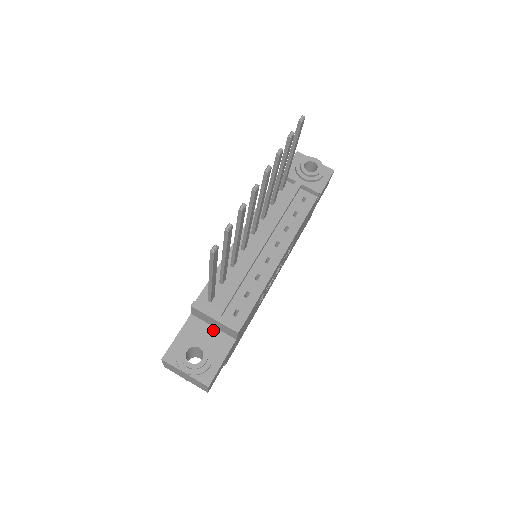
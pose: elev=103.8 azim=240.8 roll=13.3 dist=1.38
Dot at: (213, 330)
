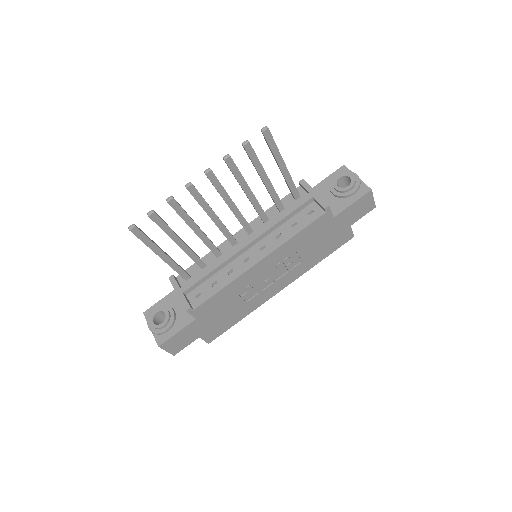
Dot at: occluded
